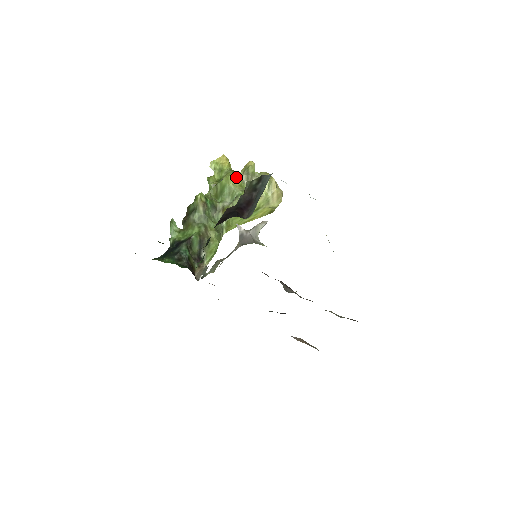
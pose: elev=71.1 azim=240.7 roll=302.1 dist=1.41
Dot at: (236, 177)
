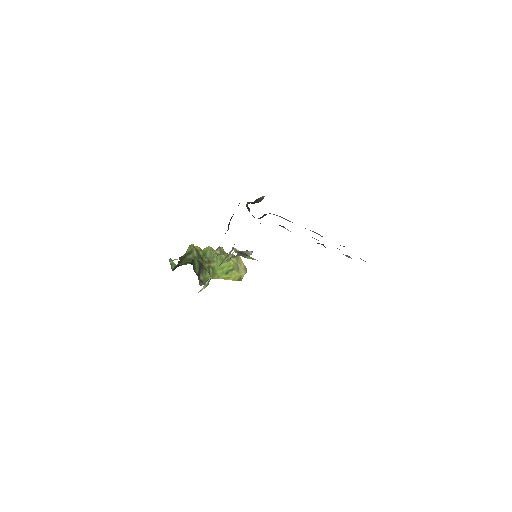
Dot at: (213, 249)
